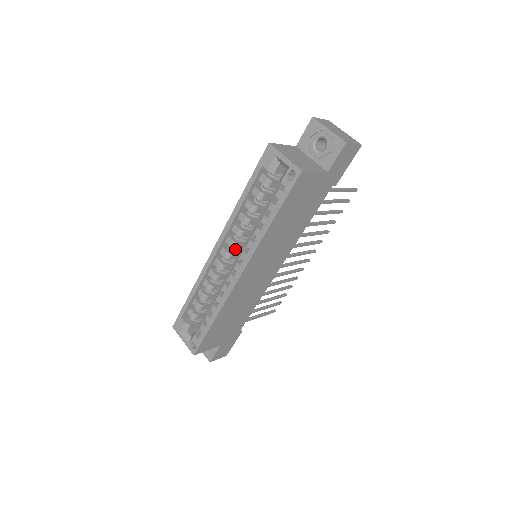
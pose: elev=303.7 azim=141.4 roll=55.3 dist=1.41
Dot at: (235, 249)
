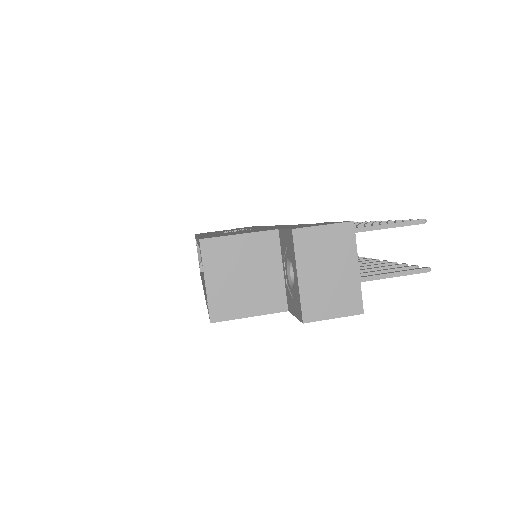
Dot at: occluded
